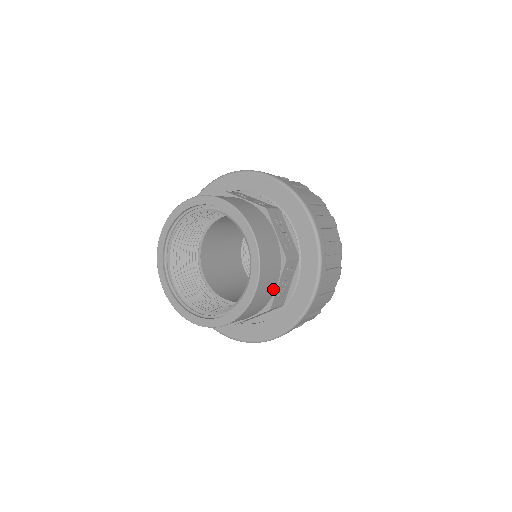
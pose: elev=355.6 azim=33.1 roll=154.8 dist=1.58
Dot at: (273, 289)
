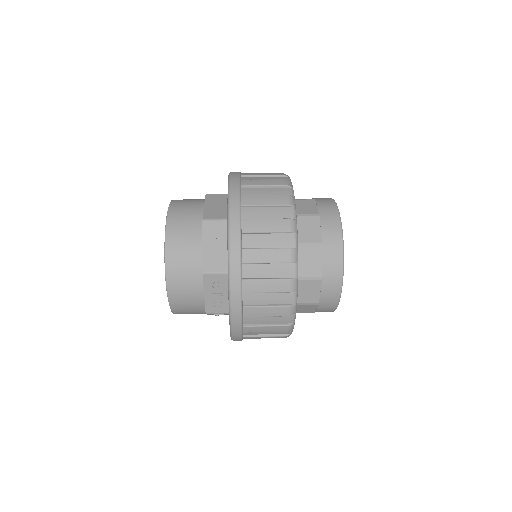
Dot at: occluded
